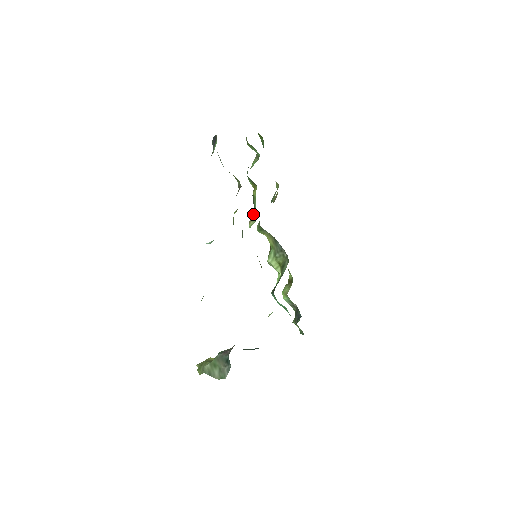
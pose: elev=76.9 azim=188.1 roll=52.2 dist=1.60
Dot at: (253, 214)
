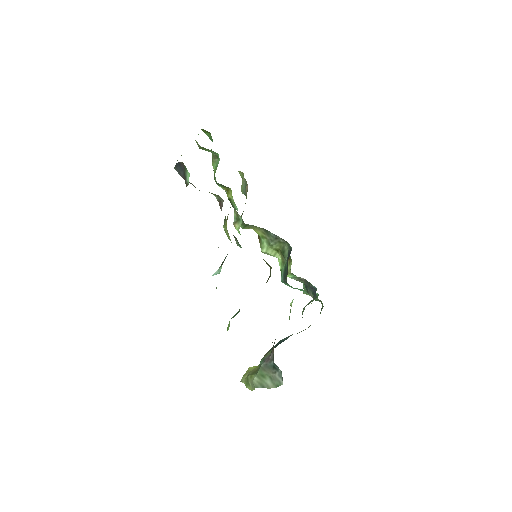
Dot at: (234, 215)
